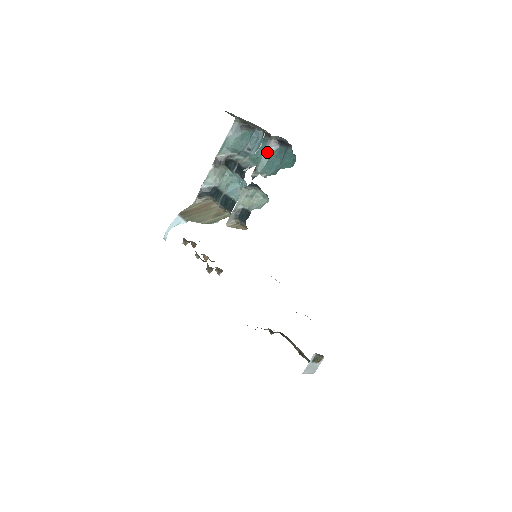
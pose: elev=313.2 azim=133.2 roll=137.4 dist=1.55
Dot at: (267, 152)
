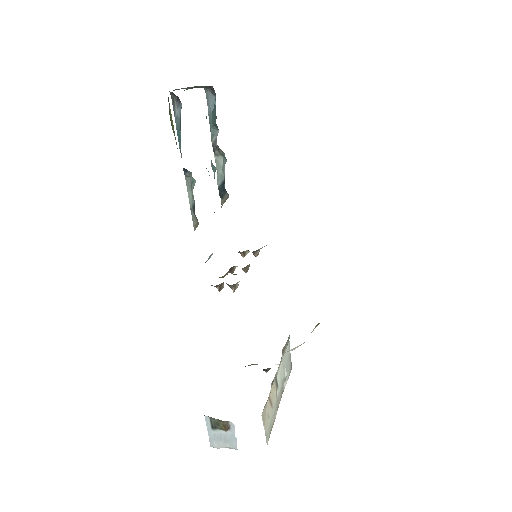
Dot at: (178, 119)
